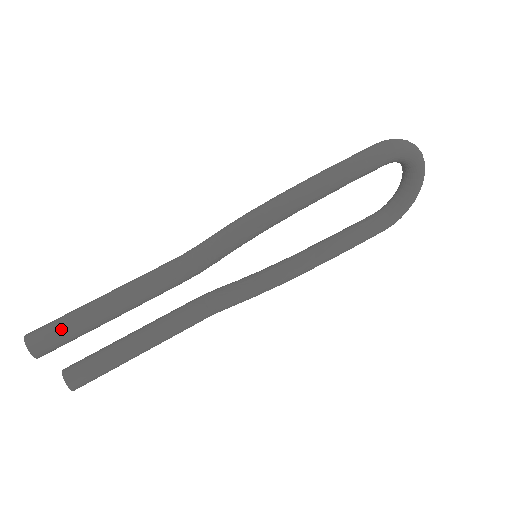
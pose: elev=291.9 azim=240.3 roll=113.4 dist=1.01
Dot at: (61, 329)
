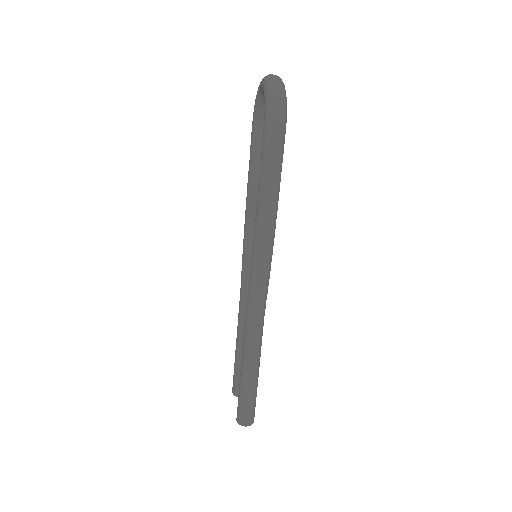
Dot at: (253, 405)
